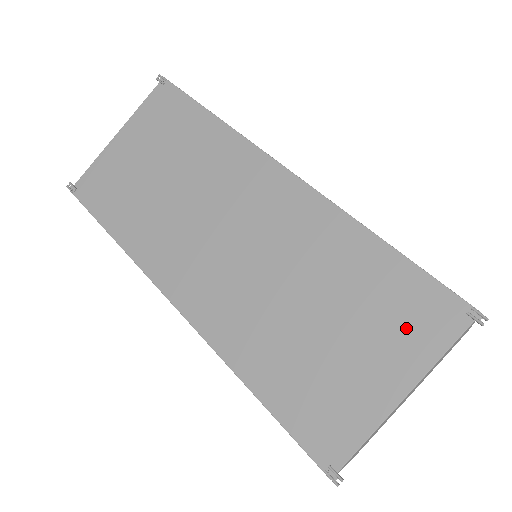
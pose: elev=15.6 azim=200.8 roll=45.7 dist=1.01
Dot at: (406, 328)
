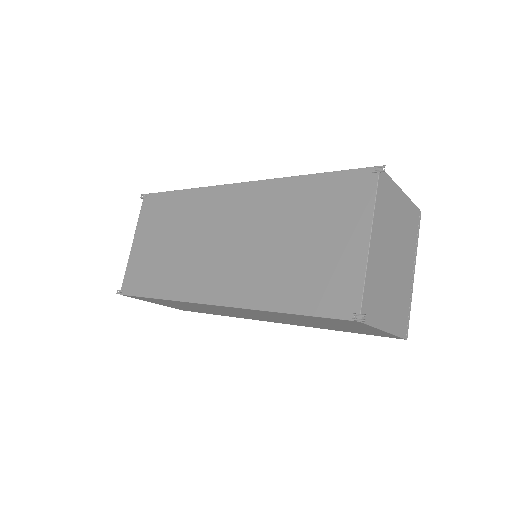
Dot at: (347, 206)
